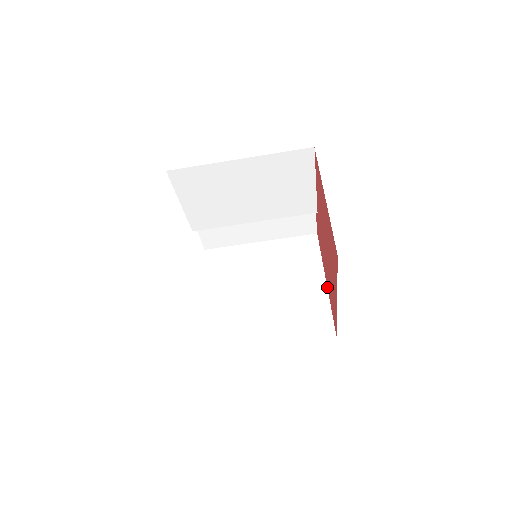
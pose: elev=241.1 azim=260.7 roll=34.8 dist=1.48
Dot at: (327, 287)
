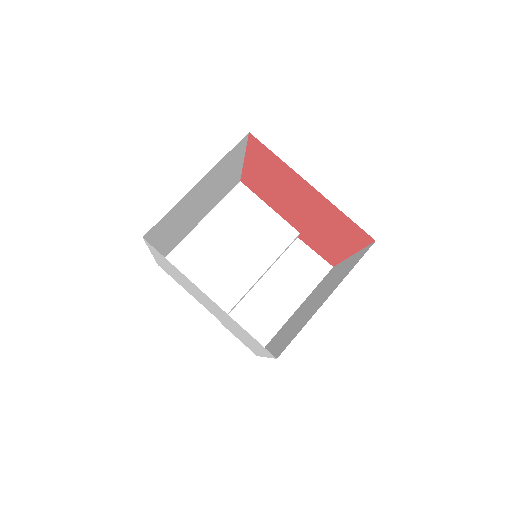
Dot at: (352, 253)
